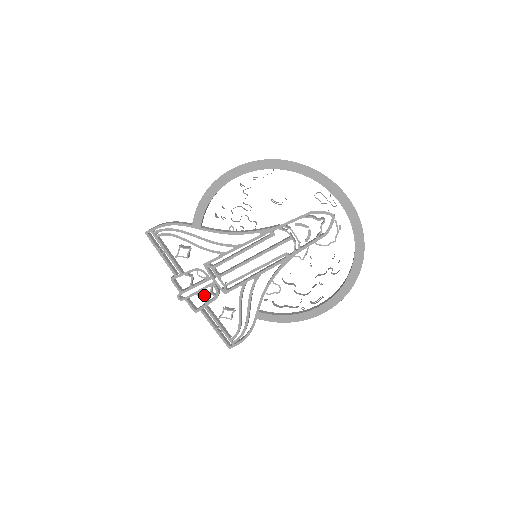
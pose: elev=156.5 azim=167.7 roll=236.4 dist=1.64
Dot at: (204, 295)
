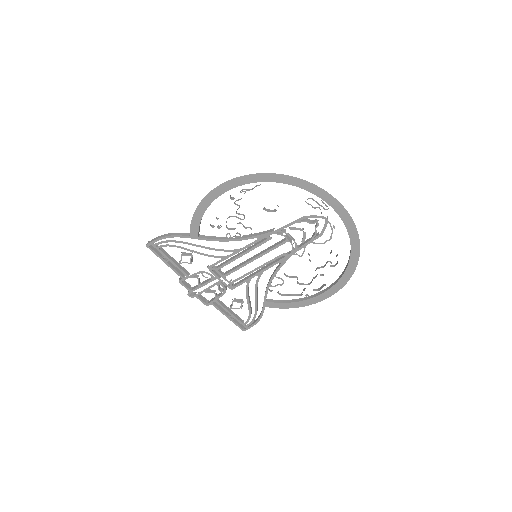
Dot at: (212, 291)
